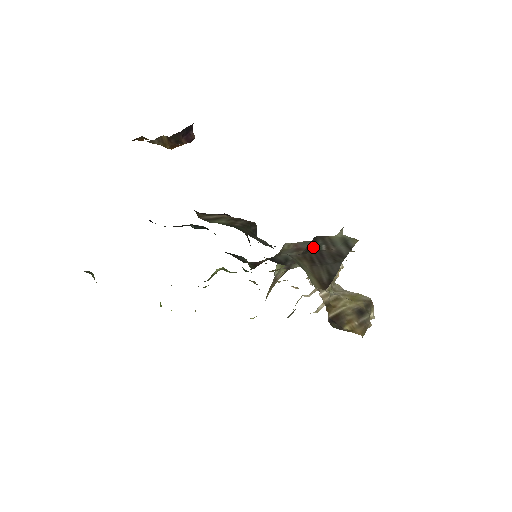
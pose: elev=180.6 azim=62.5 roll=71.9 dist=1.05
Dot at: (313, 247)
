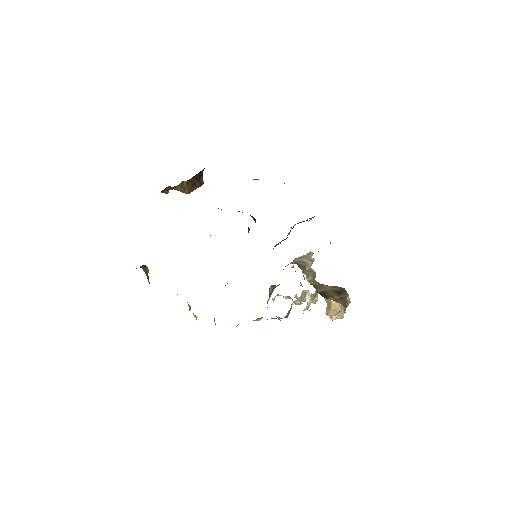
Dot at: (295, 224)
